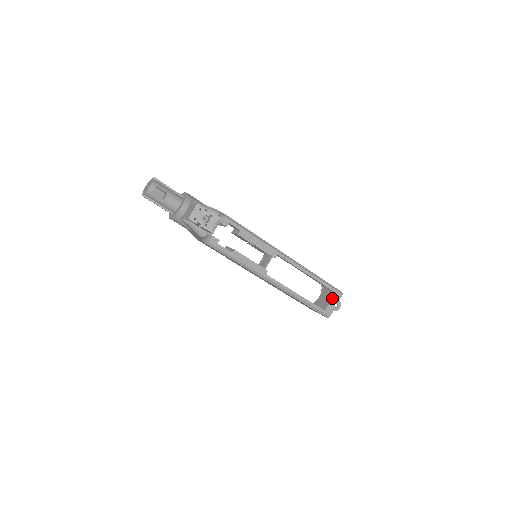
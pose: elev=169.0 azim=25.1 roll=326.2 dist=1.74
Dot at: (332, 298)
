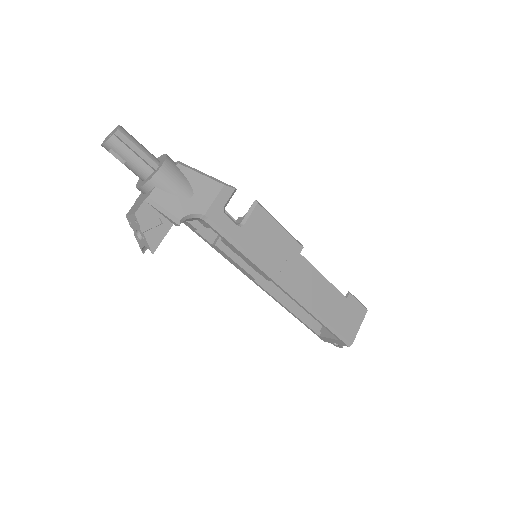
Dot at: (333, 339)
